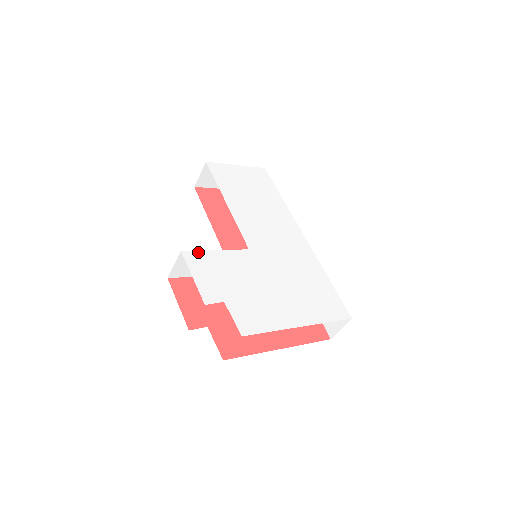
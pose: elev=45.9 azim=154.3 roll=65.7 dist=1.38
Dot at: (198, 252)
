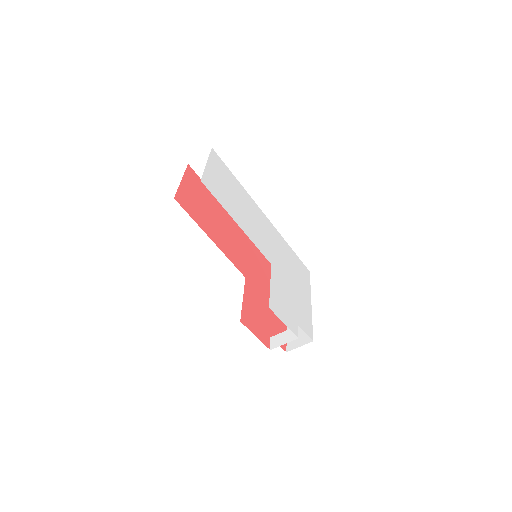
Dot at: (270, 298)
